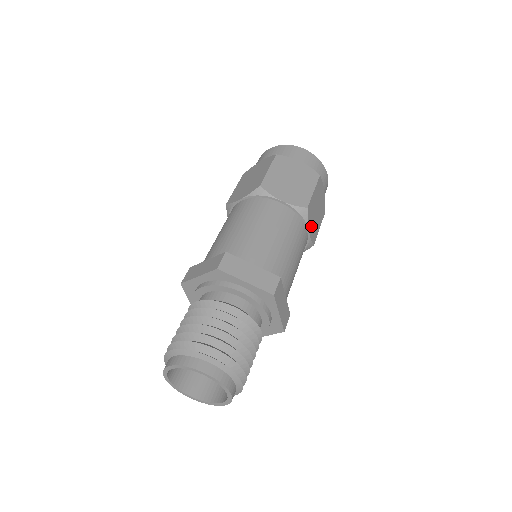
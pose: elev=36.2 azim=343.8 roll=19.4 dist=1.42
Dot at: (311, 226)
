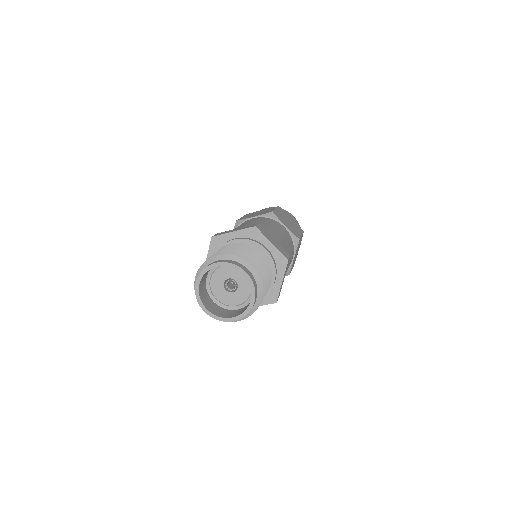
Dot at: (294, 257)
